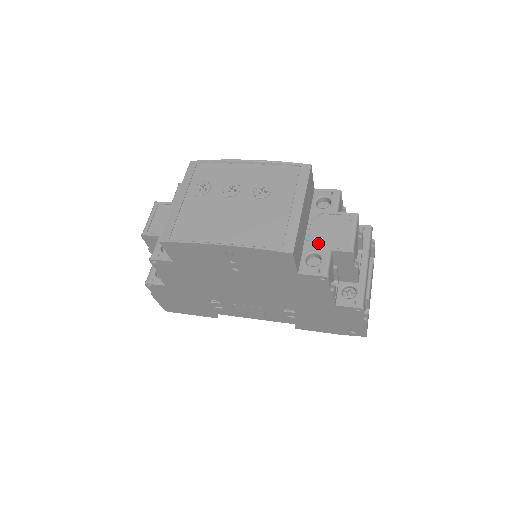
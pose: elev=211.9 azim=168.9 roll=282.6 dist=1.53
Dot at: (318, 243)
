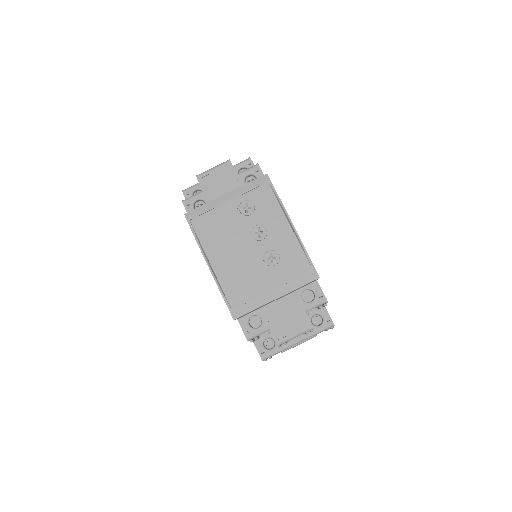
Dot at: (270, 316)
